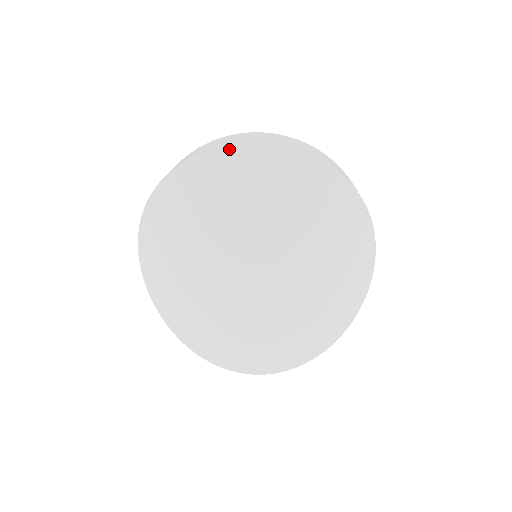
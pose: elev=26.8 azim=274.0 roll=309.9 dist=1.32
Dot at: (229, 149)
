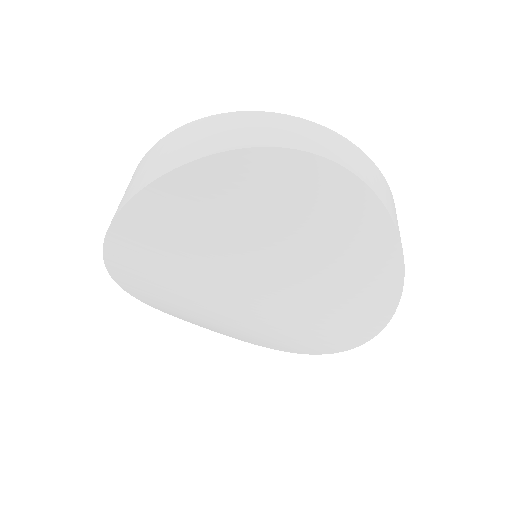
Dot at: (107, 246)
